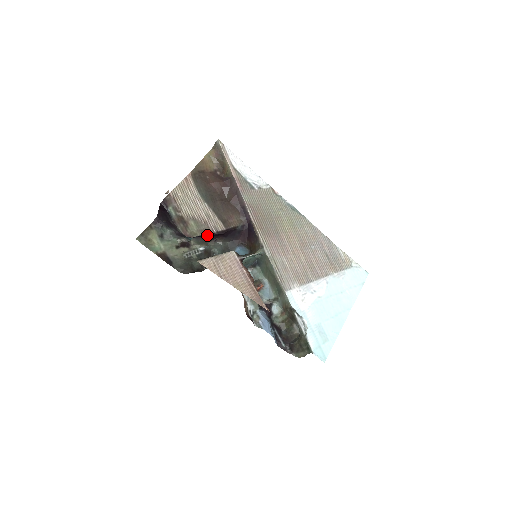
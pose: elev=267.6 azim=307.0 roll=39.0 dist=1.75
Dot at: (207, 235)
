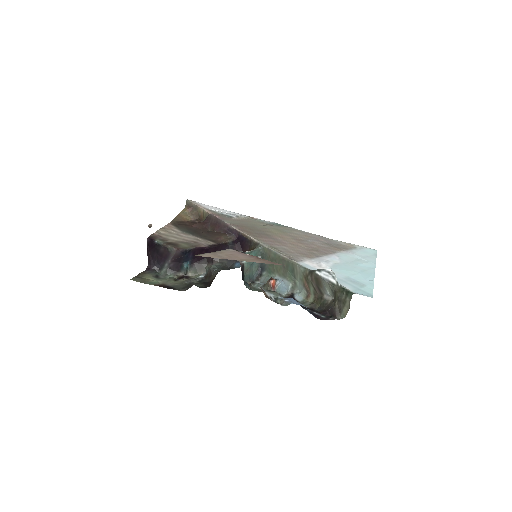
Dot at: (200, 249)
